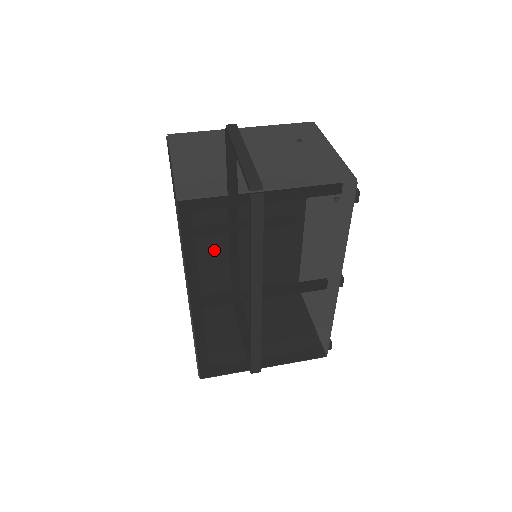
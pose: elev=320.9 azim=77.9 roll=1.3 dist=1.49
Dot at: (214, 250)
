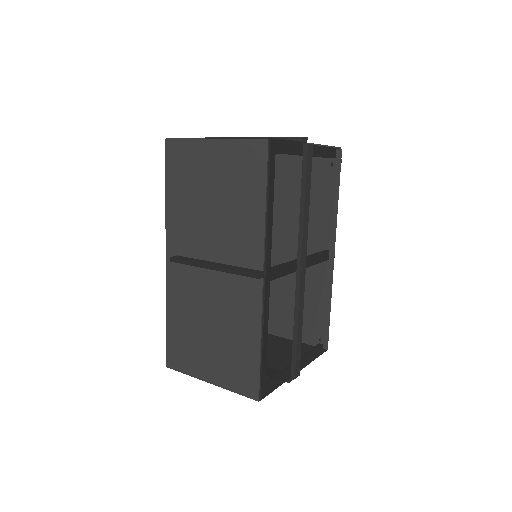
Dot at: (283, 202)
